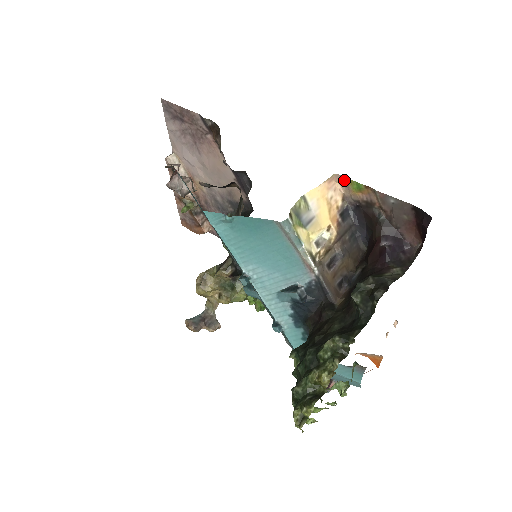
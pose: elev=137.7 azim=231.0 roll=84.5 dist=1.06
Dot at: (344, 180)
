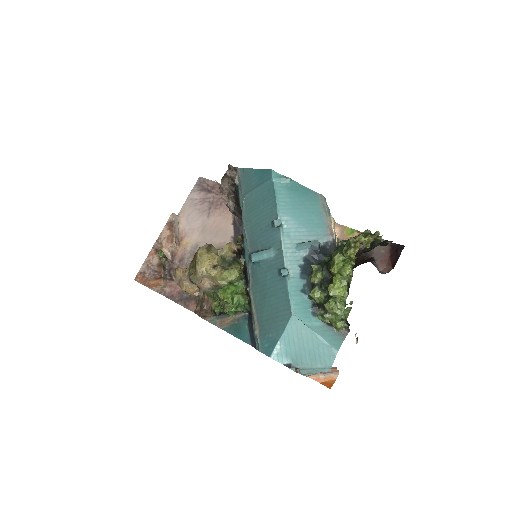
Dot at: (342, 228)
